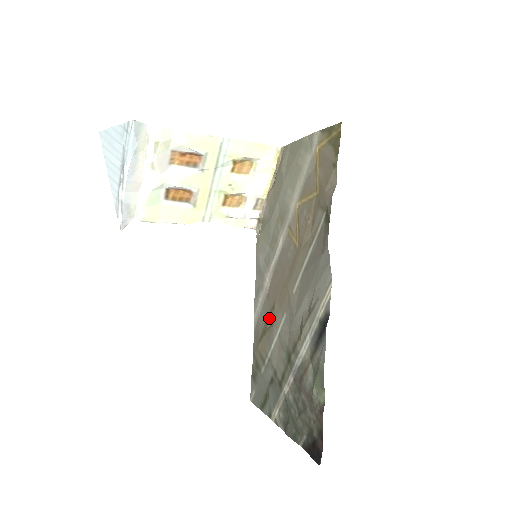
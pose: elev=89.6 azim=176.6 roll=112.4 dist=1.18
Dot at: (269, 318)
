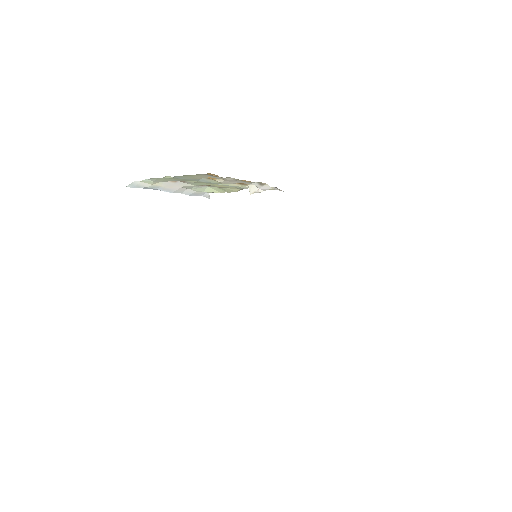
Dot at: occluded
